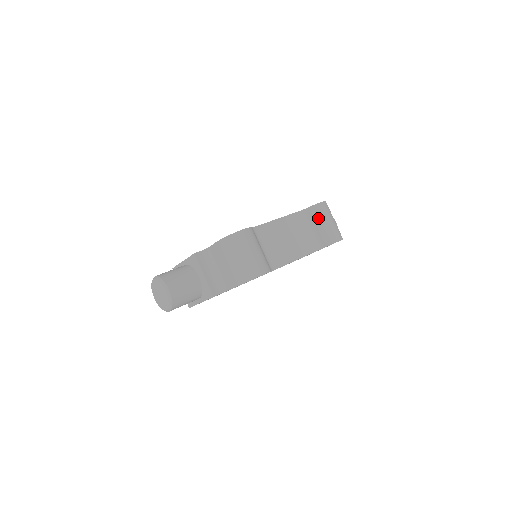
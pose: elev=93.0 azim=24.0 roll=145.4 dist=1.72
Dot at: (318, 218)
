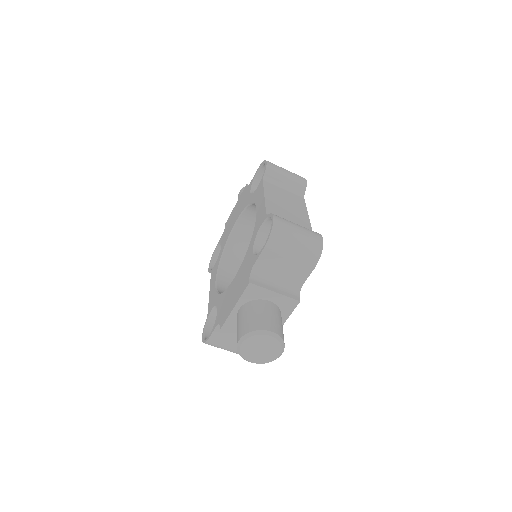
Dot at: (279, 175)
